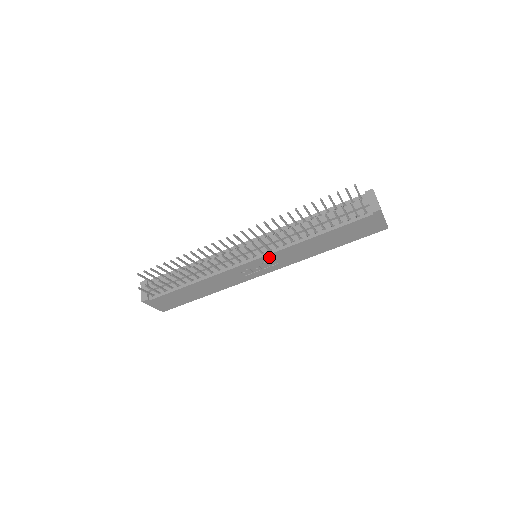
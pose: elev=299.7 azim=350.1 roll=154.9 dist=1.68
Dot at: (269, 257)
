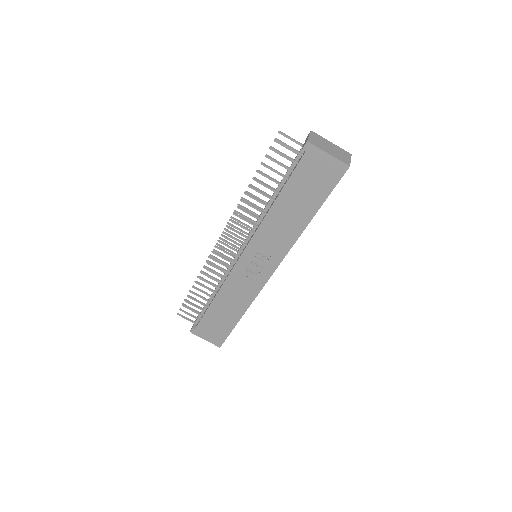
Dot at: (253, 247)
